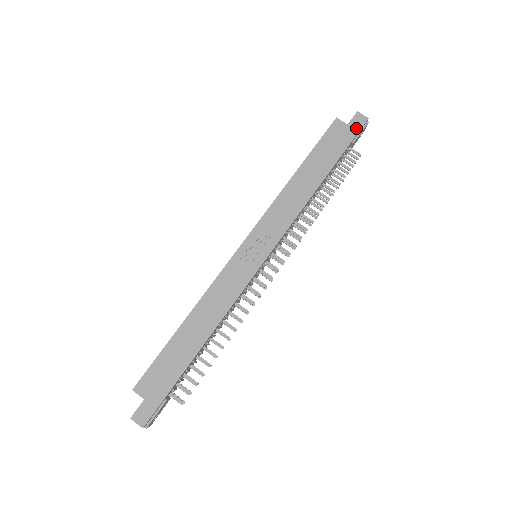
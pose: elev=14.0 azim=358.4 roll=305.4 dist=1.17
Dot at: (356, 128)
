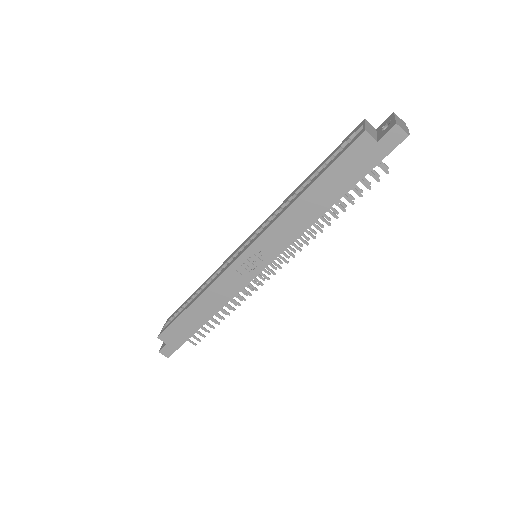
Dot at: (387, 148)
